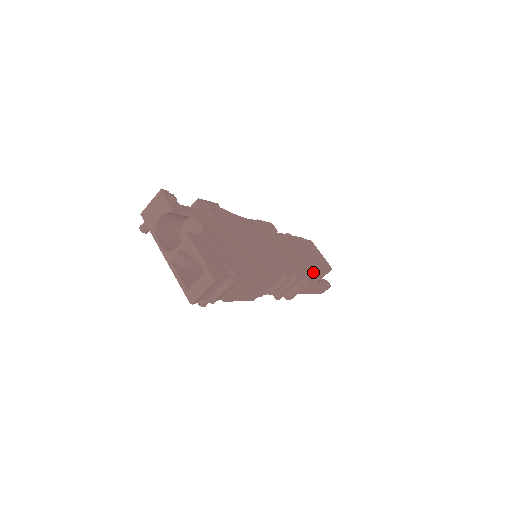
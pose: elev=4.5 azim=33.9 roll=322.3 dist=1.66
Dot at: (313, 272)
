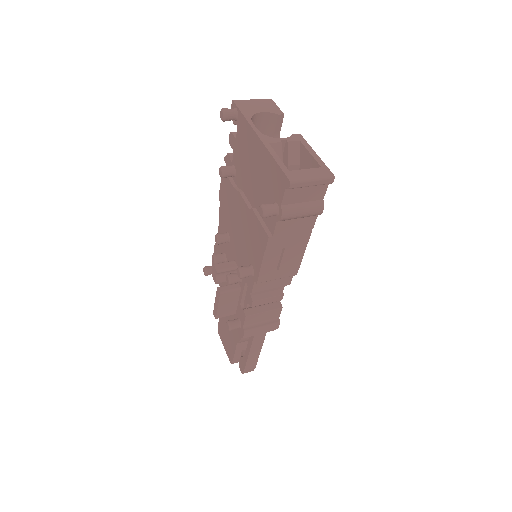
Dot at: occluded
